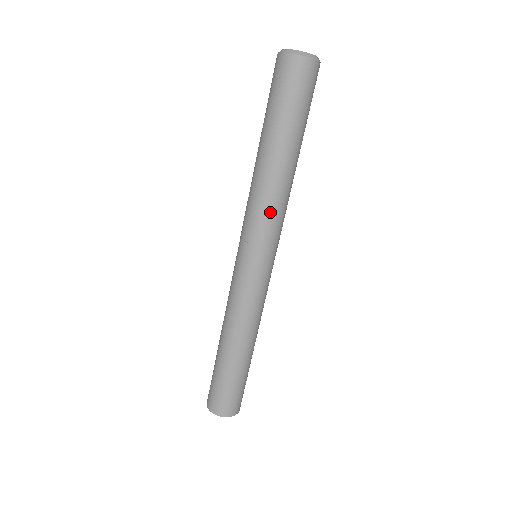
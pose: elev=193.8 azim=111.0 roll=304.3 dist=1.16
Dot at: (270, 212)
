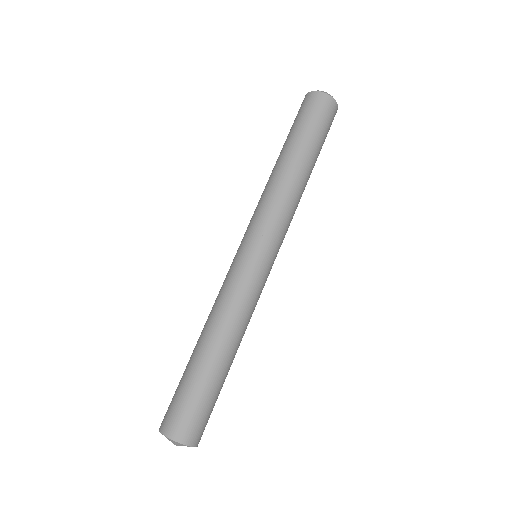
Dot at: (290, 213)
